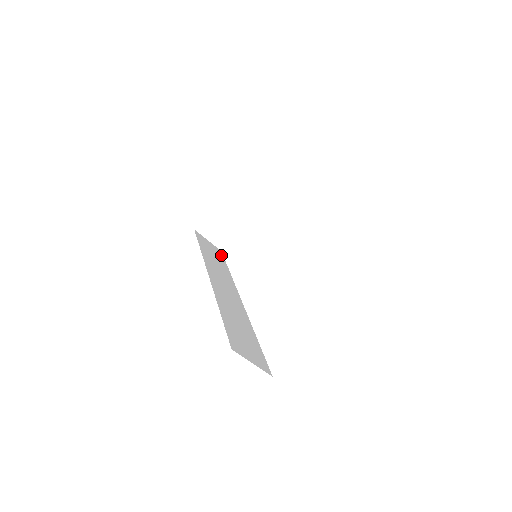
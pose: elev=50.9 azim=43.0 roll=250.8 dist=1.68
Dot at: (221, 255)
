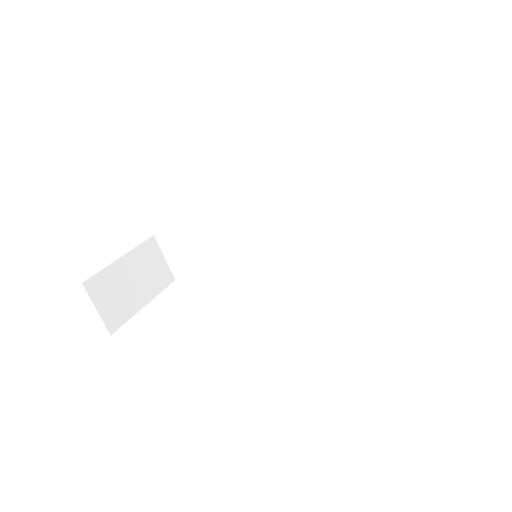
Dot at: occluded
